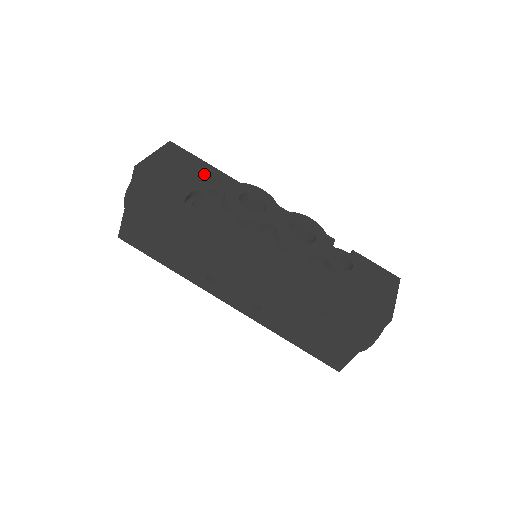
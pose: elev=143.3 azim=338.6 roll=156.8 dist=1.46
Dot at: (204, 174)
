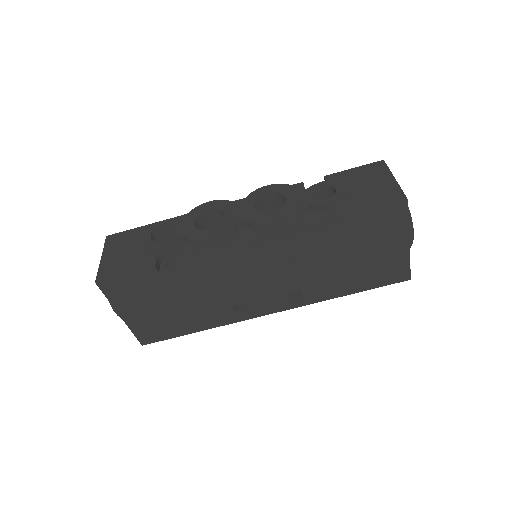
Dot at: (154, 235)
